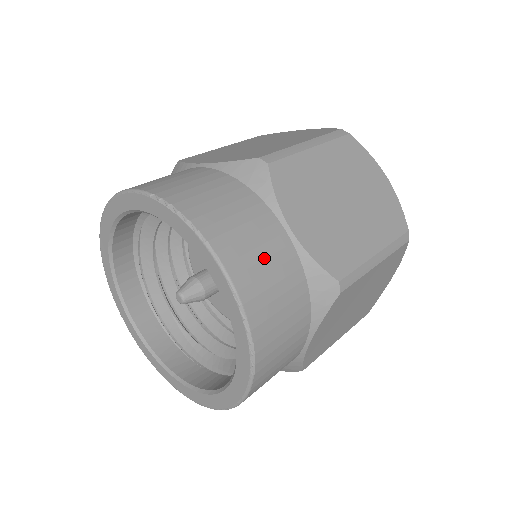
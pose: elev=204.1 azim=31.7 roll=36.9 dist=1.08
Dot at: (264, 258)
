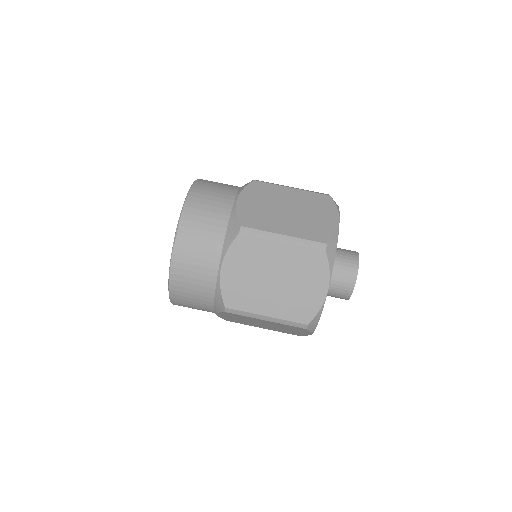
Dot at: (211, 200)
